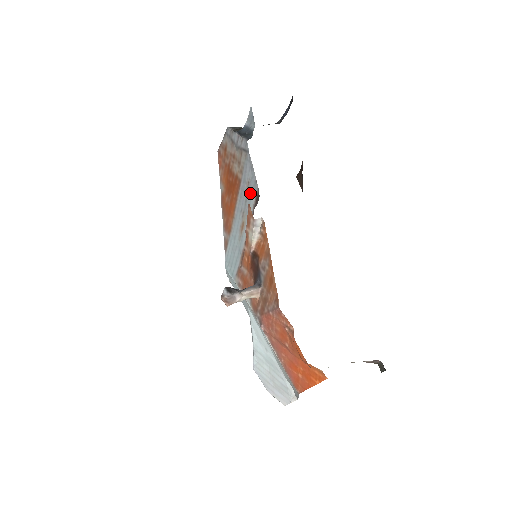
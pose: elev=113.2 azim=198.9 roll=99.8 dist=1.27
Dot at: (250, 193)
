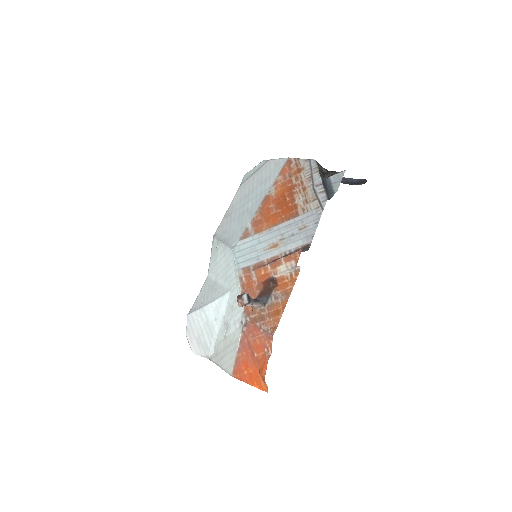
Dot at: (301, 236)
